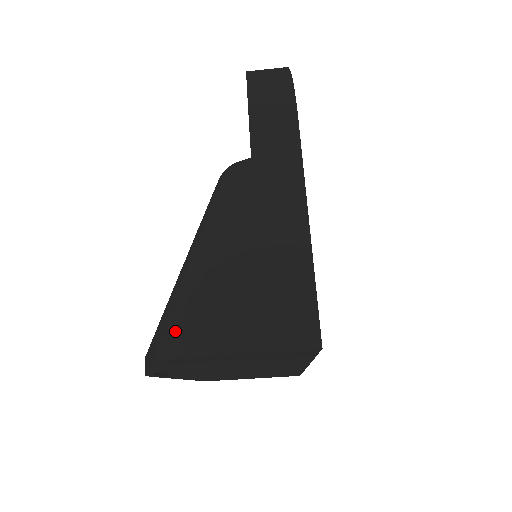
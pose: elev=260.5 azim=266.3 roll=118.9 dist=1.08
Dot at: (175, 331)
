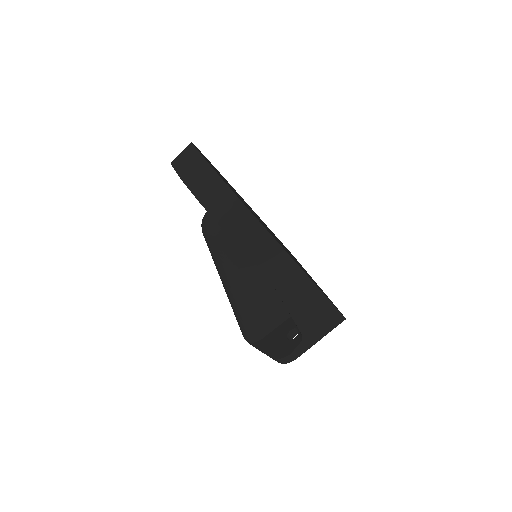
Dot at: (257, 329)
